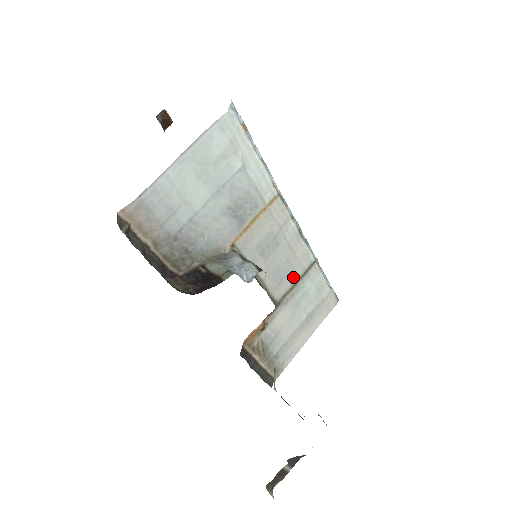
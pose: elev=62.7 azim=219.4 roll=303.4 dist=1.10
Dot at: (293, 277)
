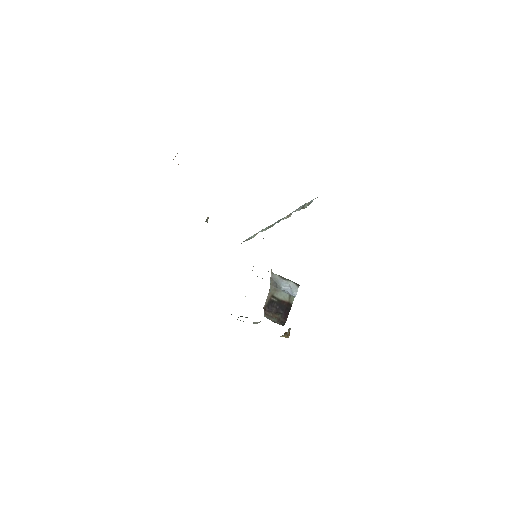
Dot at: occluded
